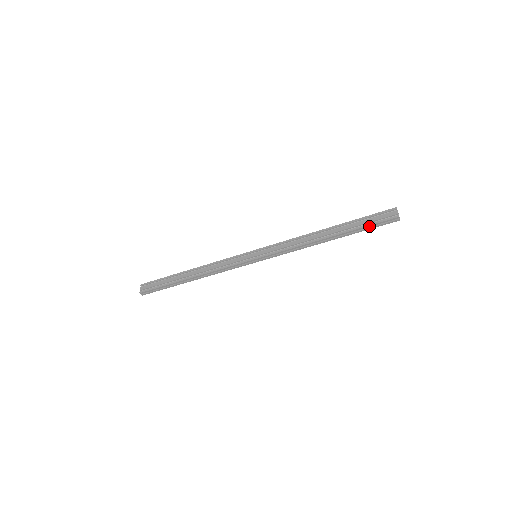
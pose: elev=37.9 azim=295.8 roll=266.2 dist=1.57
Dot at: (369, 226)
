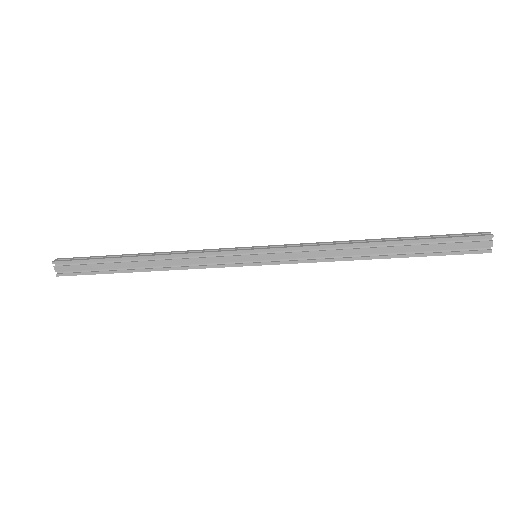
Dot at: (443, 254)
